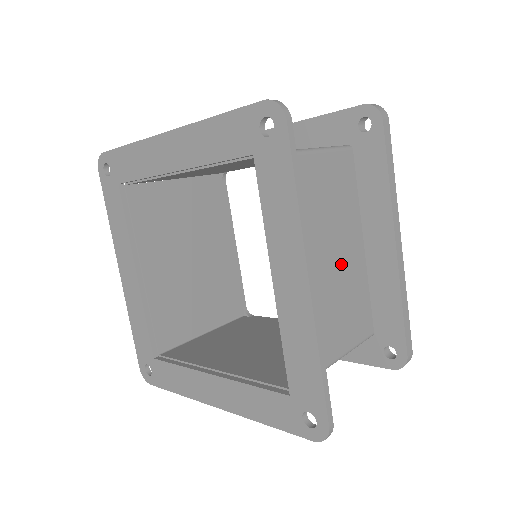
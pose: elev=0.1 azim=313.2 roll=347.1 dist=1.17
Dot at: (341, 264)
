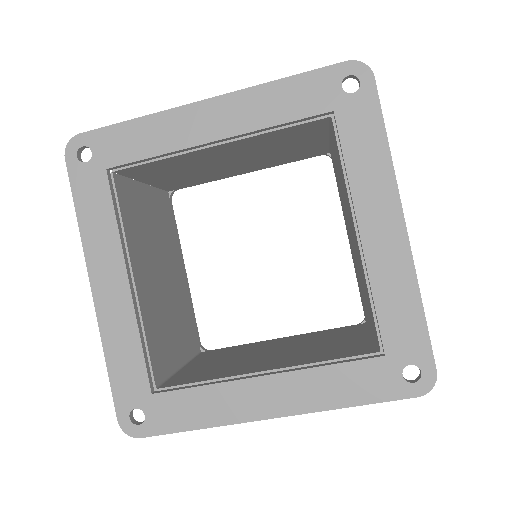
Dot at: occluded
